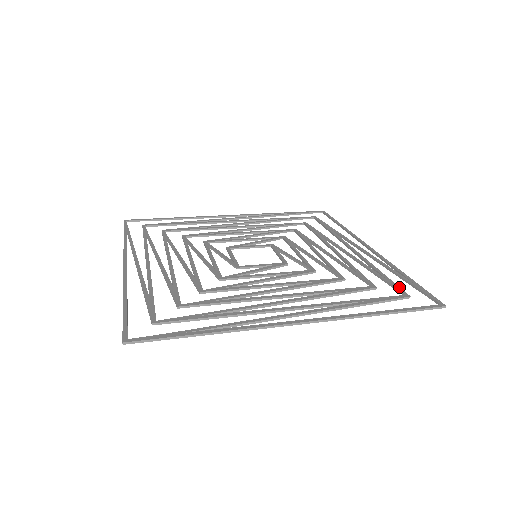
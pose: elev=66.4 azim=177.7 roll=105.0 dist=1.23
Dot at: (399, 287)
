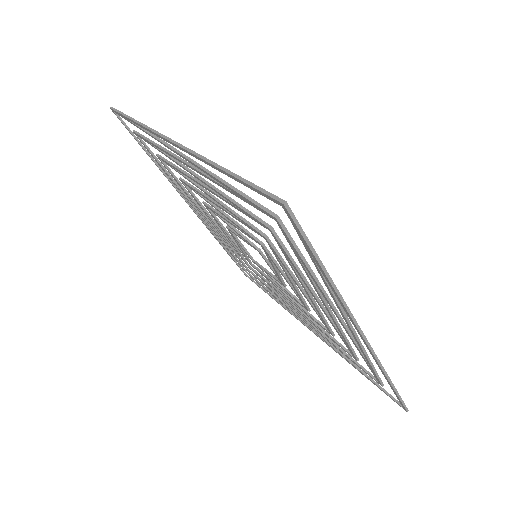
Dot at: occluded
